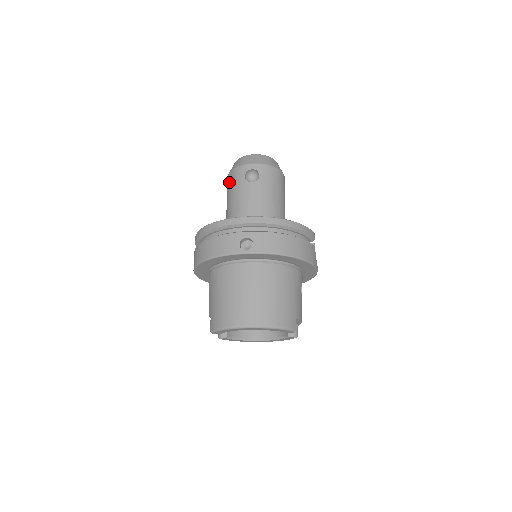
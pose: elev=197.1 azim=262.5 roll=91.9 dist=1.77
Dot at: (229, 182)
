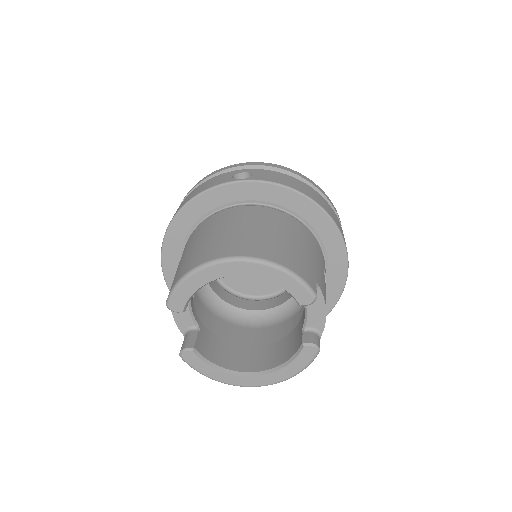
Dot at: occluded
